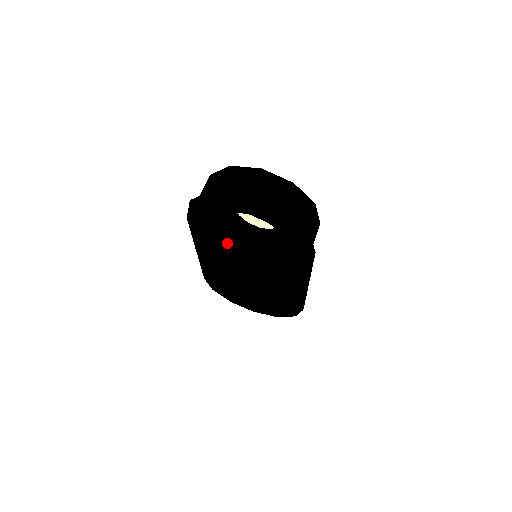
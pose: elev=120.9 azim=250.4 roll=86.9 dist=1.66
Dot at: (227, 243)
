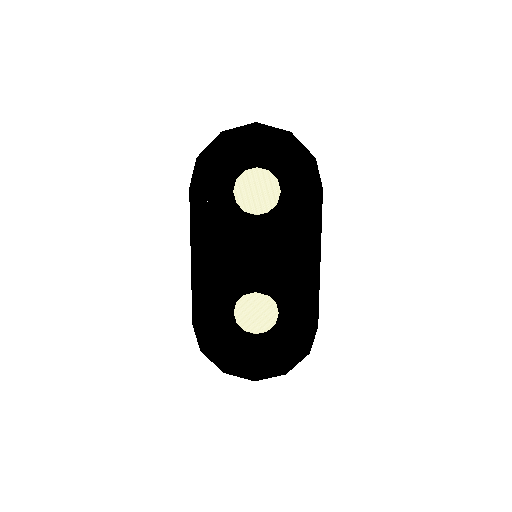
Dot at: (229, 222)
